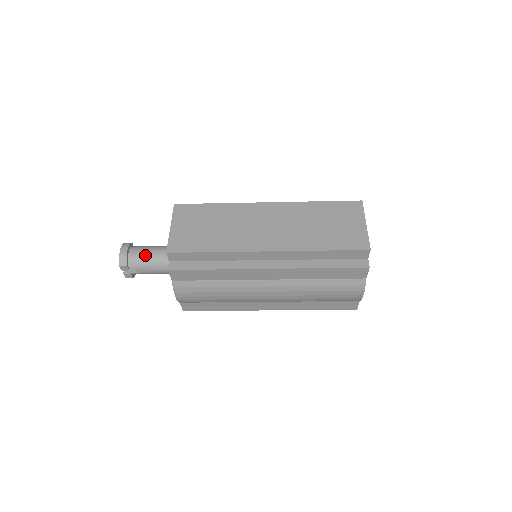
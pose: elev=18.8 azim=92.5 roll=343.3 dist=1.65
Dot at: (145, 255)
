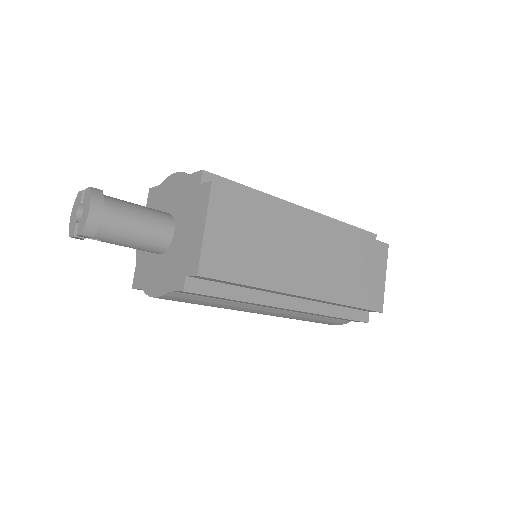
Dot at: (126, 226)
